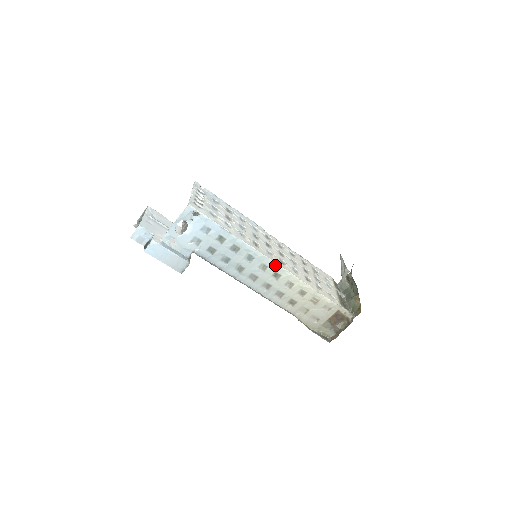
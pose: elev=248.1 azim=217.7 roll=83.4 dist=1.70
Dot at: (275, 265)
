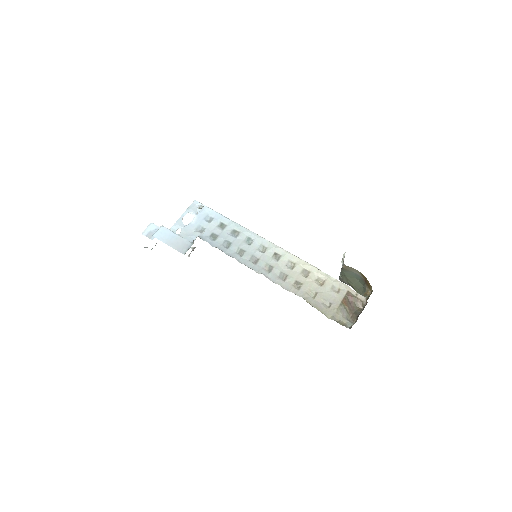
Dot at: (273, 245)
